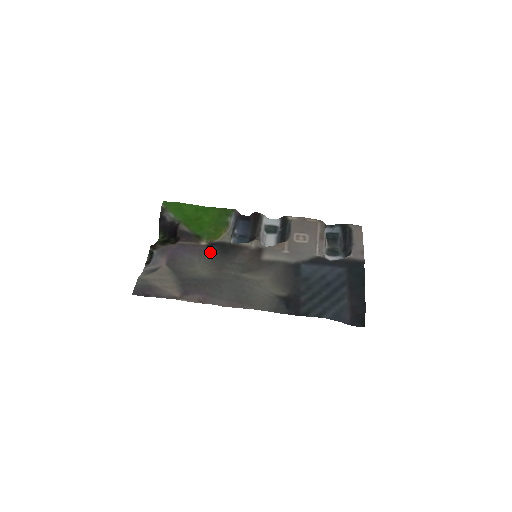
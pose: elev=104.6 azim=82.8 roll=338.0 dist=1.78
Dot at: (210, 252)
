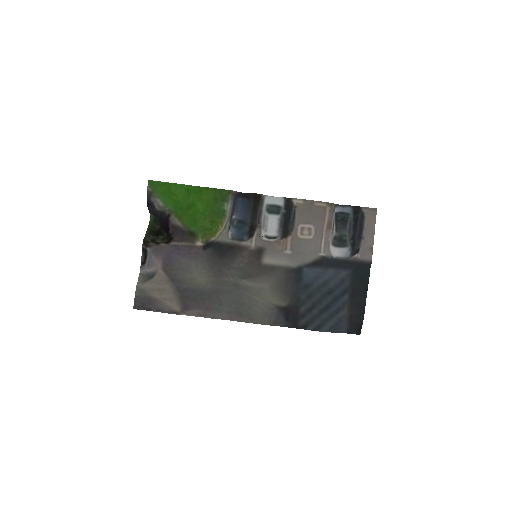
Dot at: (207, 256)
